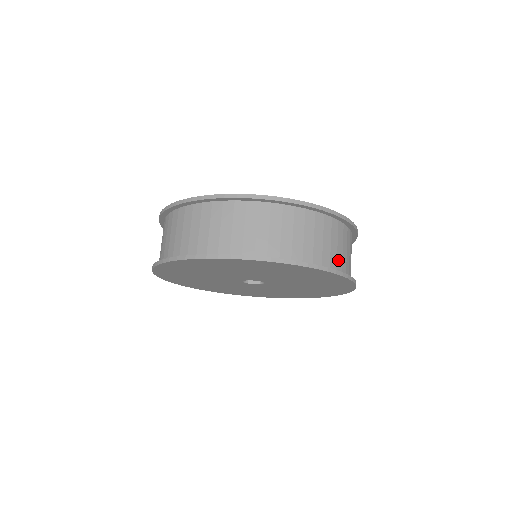
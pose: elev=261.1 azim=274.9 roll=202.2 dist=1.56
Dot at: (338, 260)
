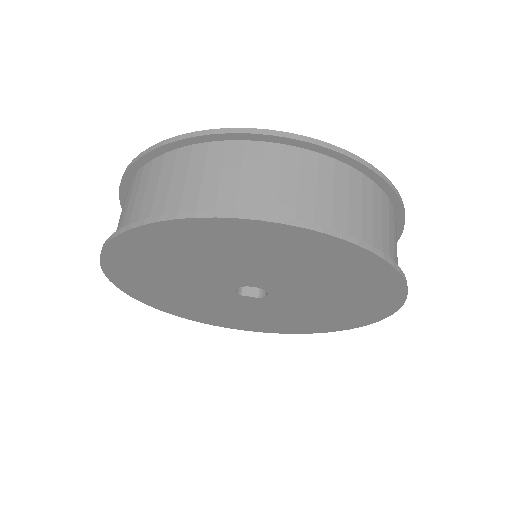
Dot at: (390, 252)
